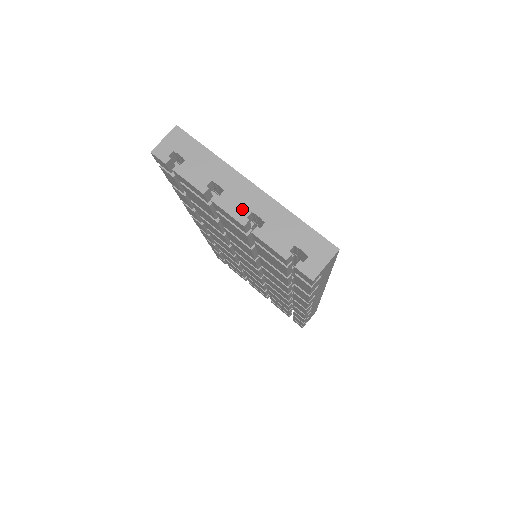
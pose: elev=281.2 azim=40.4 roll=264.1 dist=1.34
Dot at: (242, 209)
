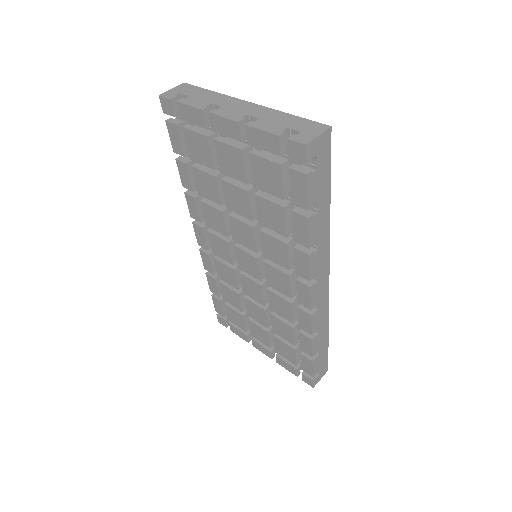
Dot at: (237, 114)
